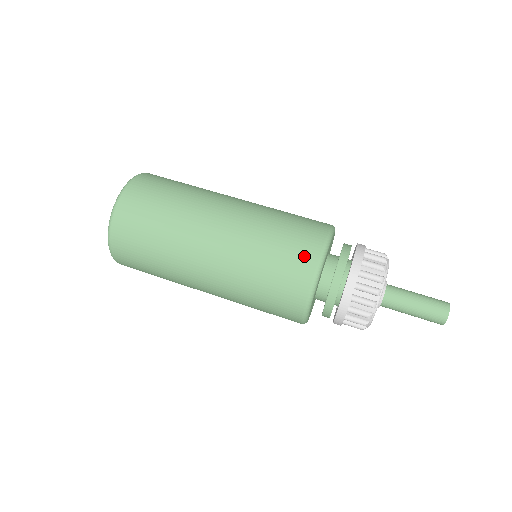
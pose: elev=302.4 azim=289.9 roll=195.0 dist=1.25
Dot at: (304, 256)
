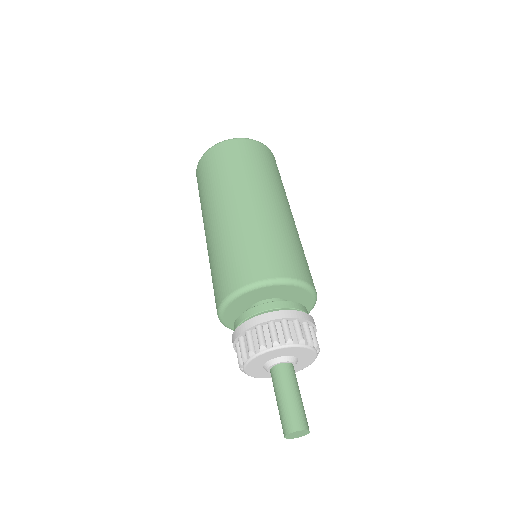
Dot at: (253, 270)
